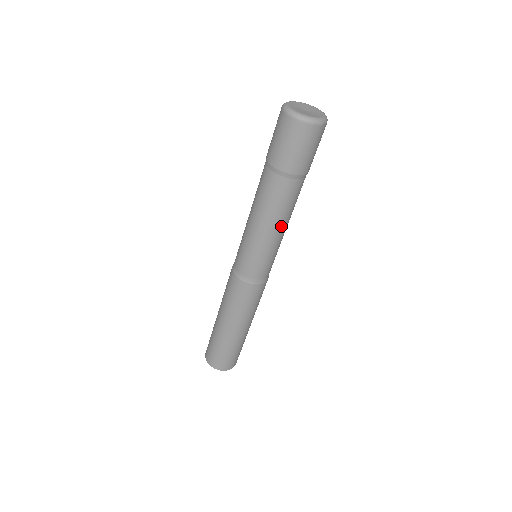
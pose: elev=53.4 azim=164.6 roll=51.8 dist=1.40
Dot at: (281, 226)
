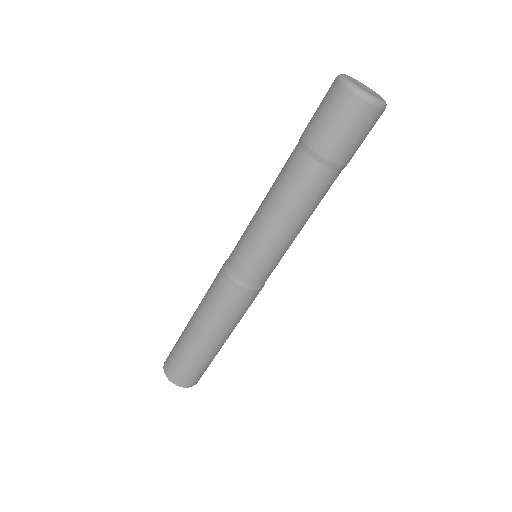
Dot at: (304, 224)
